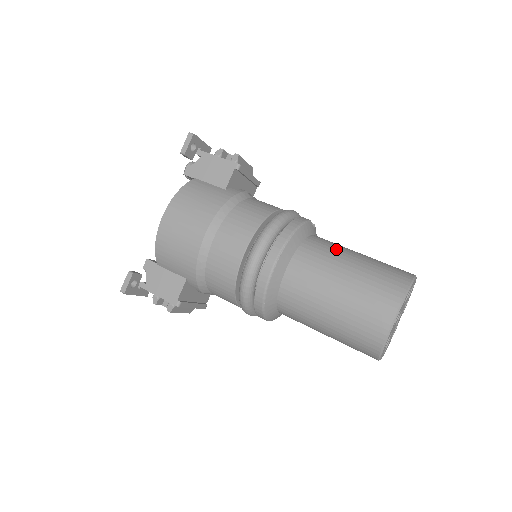
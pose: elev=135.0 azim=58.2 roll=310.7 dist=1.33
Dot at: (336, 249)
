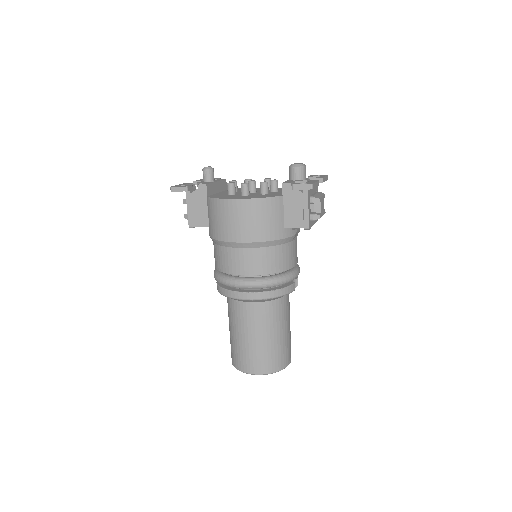
Dot at: (280, 320)
